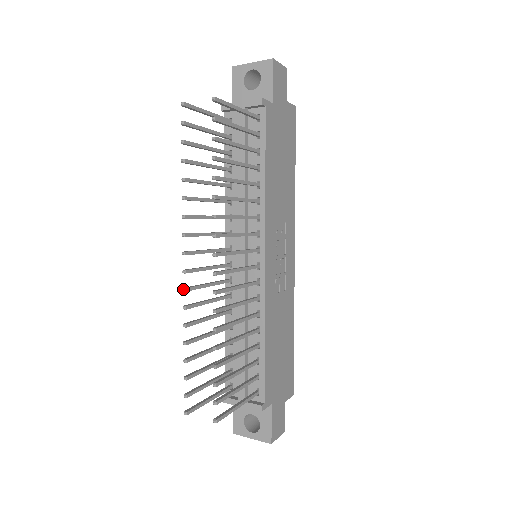
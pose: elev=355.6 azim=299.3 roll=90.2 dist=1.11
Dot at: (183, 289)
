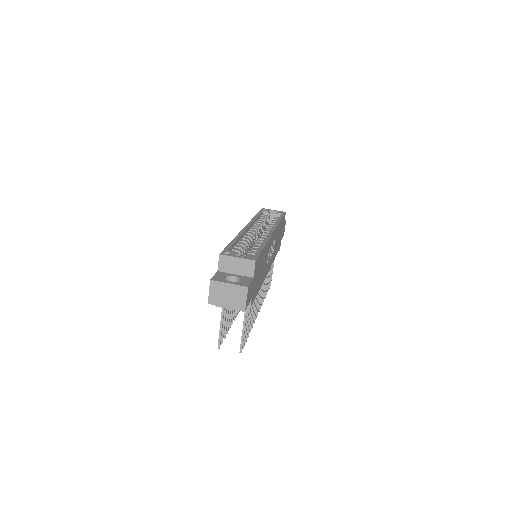
Dot at: occluded
